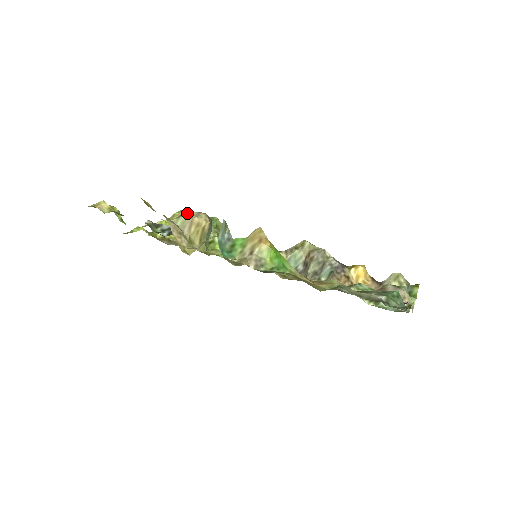
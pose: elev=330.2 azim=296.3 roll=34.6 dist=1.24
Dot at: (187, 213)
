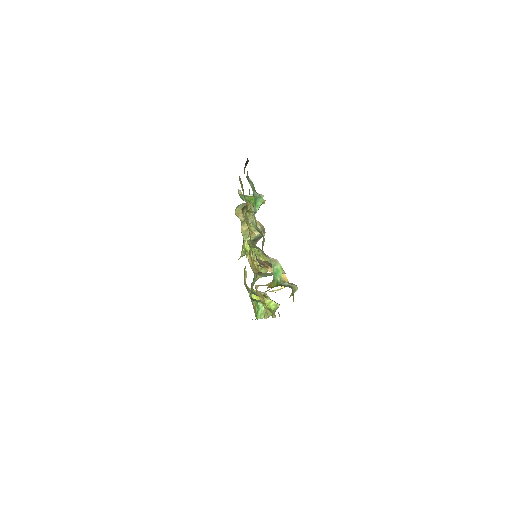
Dot at: (259, 222)
